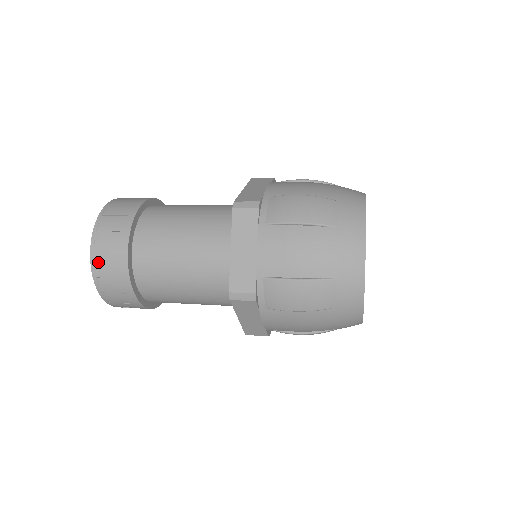
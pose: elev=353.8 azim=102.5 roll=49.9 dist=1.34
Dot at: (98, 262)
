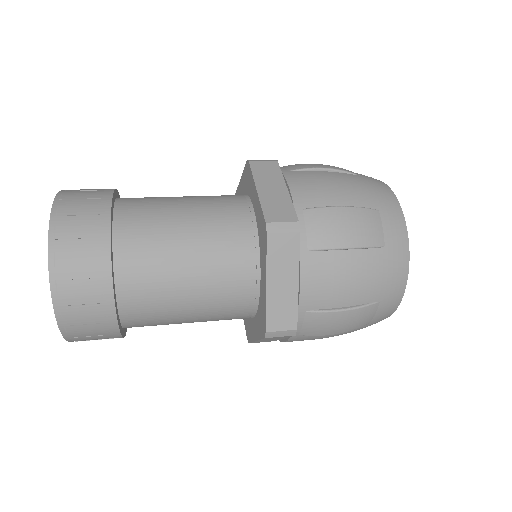
Dot at: (67, 309)
